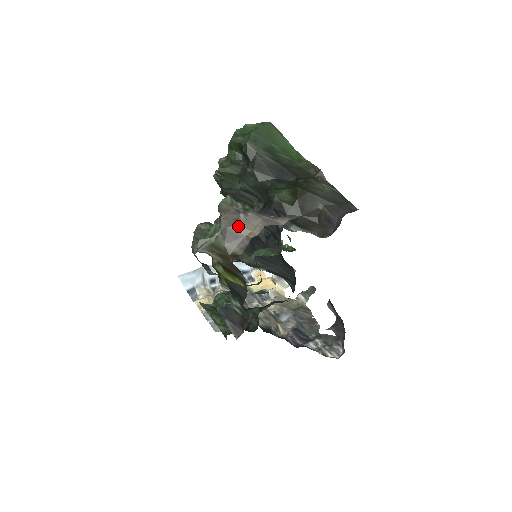
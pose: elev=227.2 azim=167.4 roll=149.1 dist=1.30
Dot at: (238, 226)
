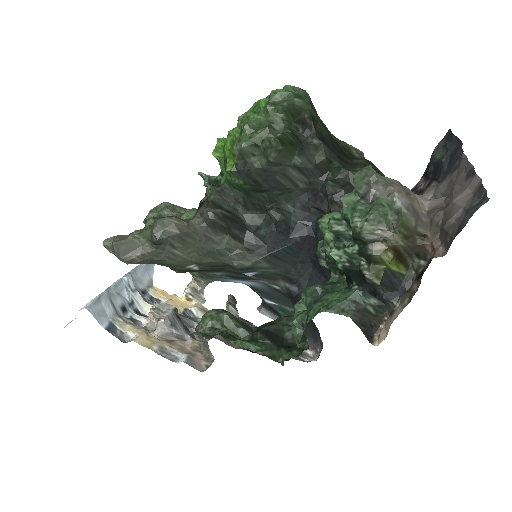
Dot at: (415, 200)
